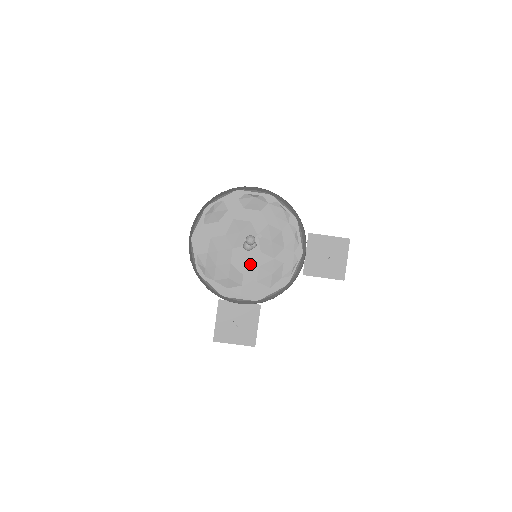
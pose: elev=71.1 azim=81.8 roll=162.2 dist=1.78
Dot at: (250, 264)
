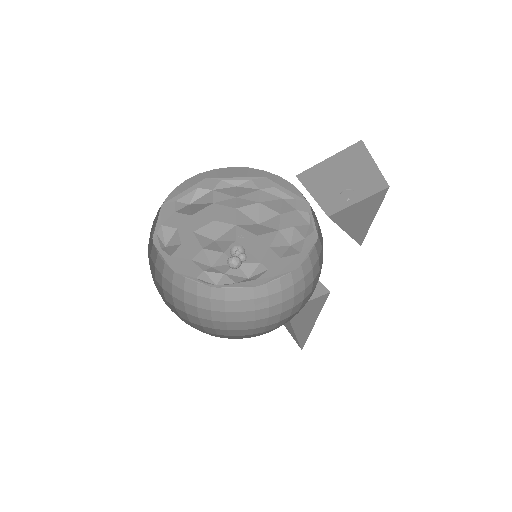
Dot at: (257, 251)
